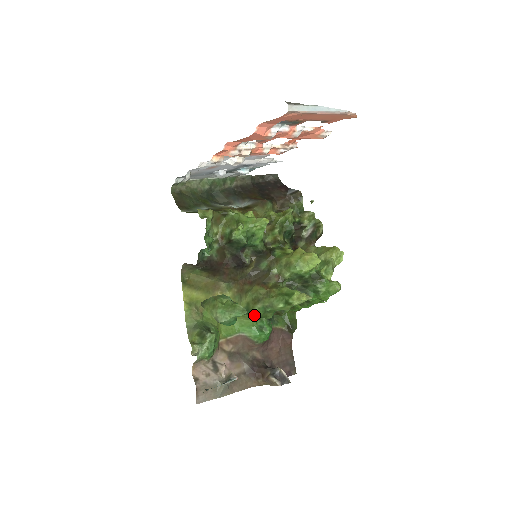
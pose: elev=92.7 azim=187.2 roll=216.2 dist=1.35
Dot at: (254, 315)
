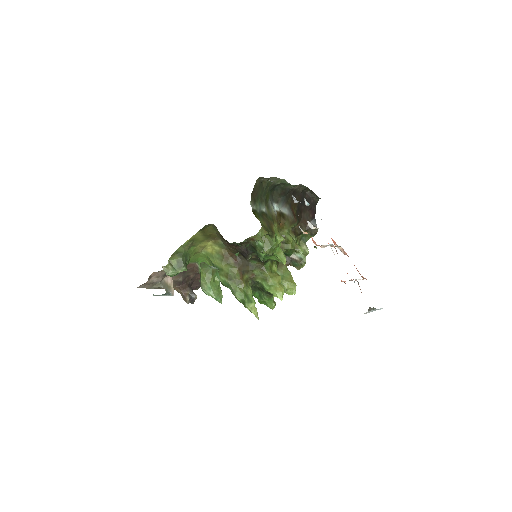
Dot at: occluded
